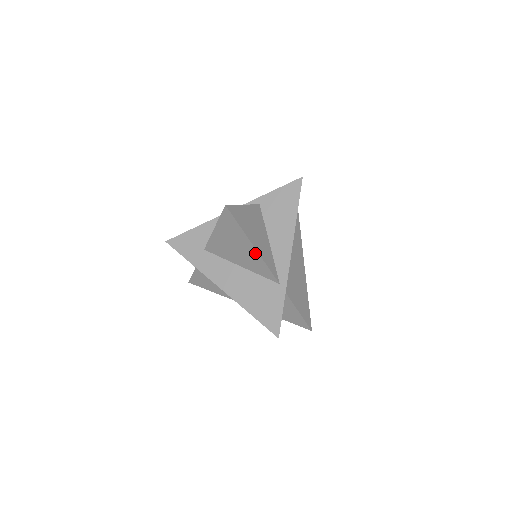
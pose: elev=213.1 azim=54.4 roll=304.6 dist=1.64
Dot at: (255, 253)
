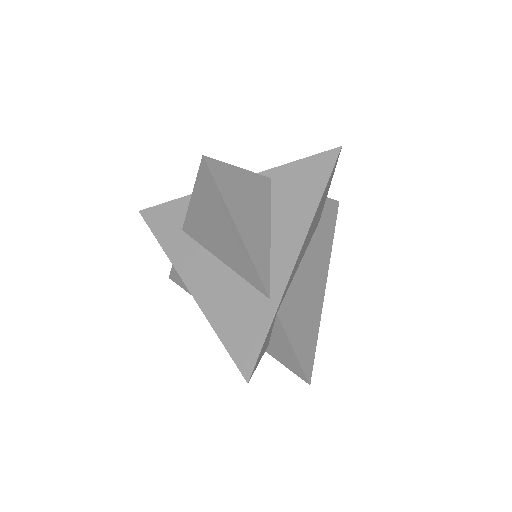
Dot at: (239, 242)
